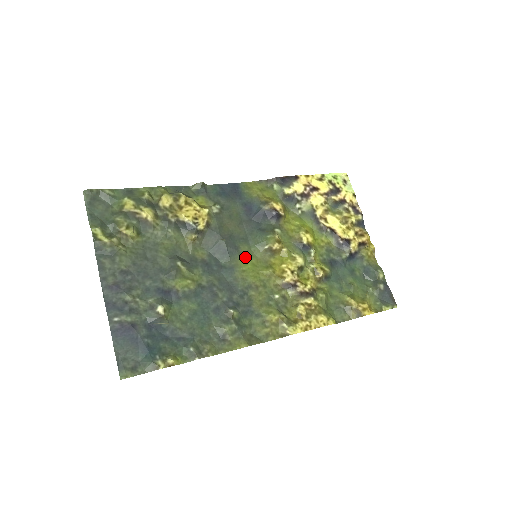
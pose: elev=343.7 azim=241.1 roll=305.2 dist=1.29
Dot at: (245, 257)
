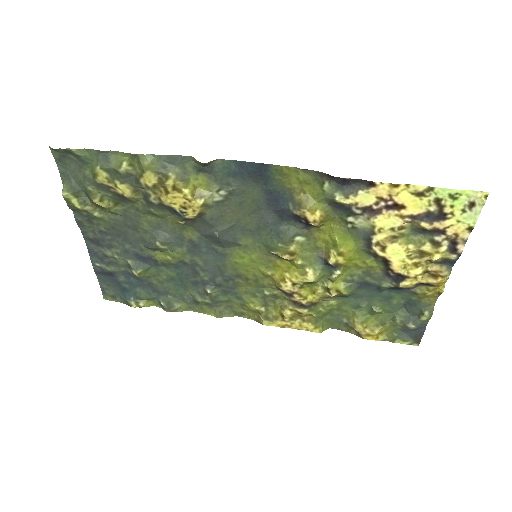
Dot at: (244, 250)
